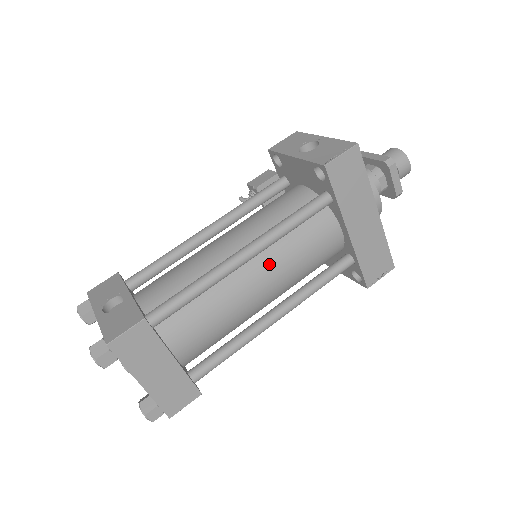
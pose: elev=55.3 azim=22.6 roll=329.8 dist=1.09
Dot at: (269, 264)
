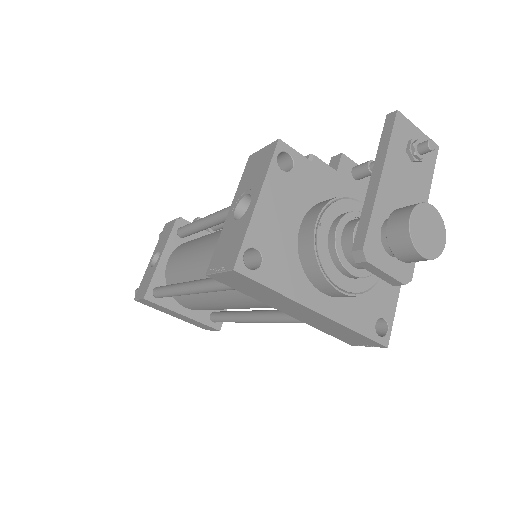
Dot at: (225, 296)
